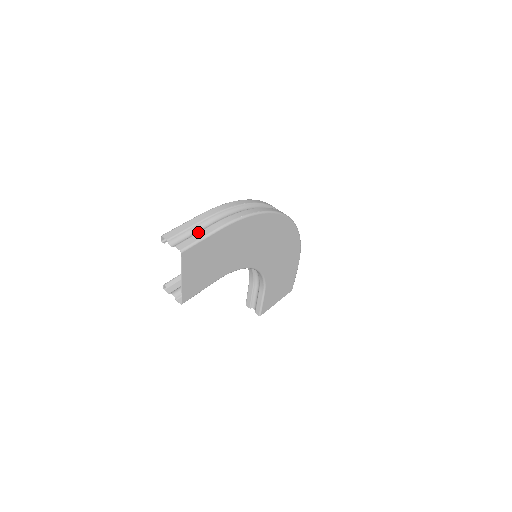
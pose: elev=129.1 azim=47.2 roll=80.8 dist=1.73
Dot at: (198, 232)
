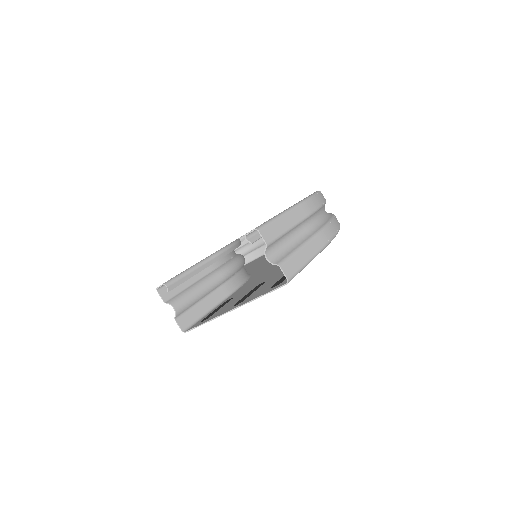
Dot at: (303, 244)
